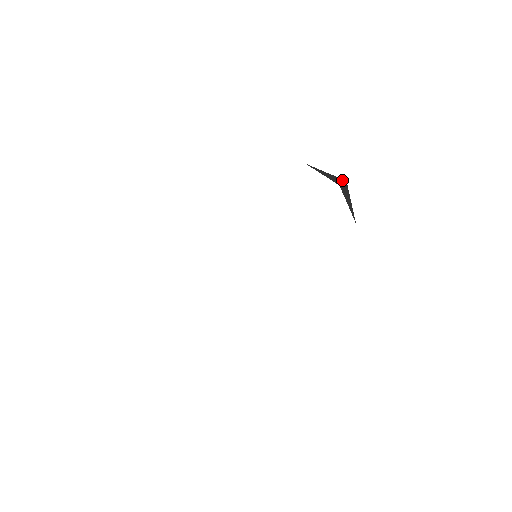
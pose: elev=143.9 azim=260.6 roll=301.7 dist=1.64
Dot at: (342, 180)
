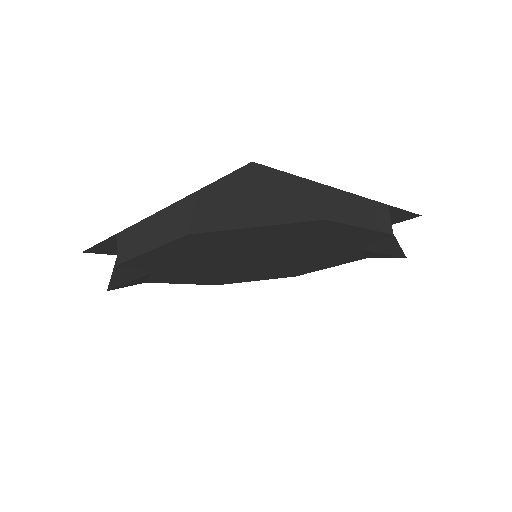
Dot at: occluded
